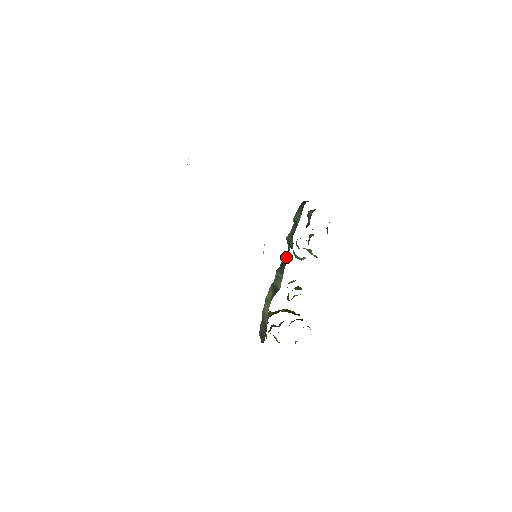
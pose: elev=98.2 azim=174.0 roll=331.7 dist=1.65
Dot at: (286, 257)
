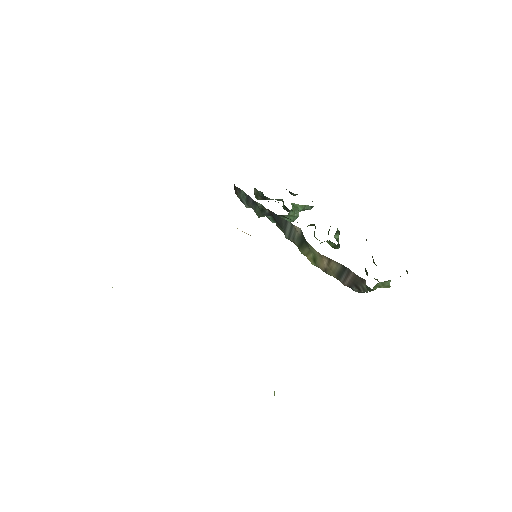
Dot at: (271, 214)
